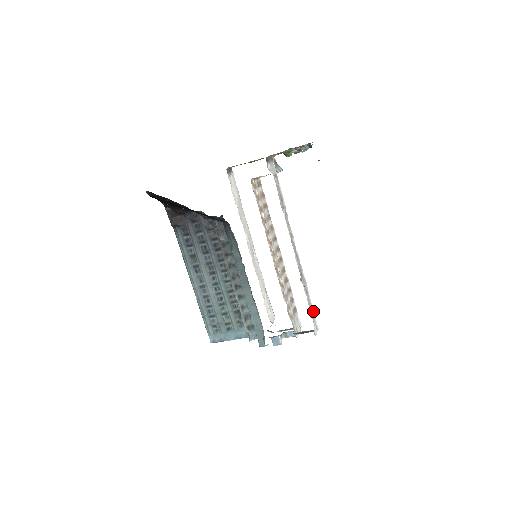
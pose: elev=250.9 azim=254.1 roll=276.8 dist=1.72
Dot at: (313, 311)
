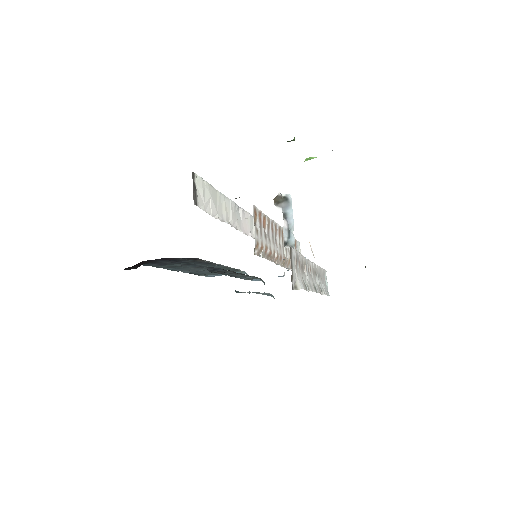
Dot at: (324, 271)
